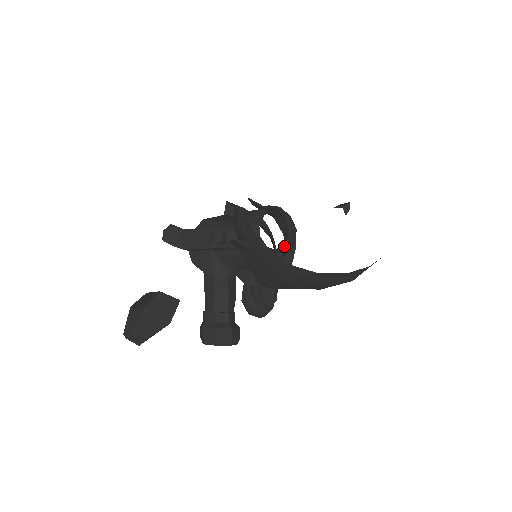
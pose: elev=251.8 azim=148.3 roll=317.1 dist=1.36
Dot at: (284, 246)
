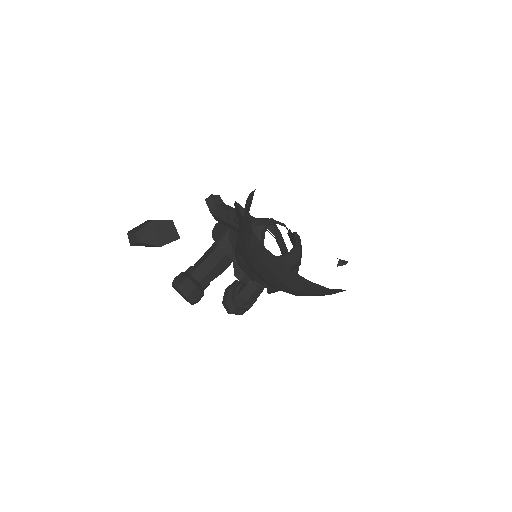
Dot at: occluded
